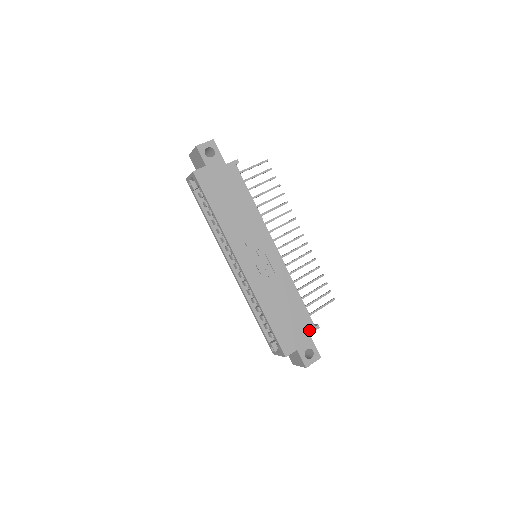
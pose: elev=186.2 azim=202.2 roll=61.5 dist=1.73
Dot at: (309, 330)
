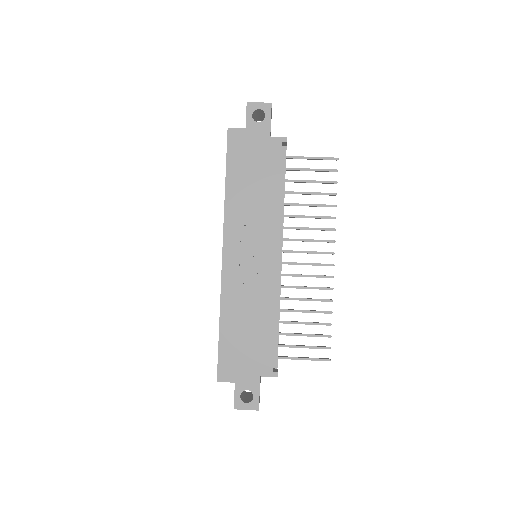
Dot at: (262, 371)
